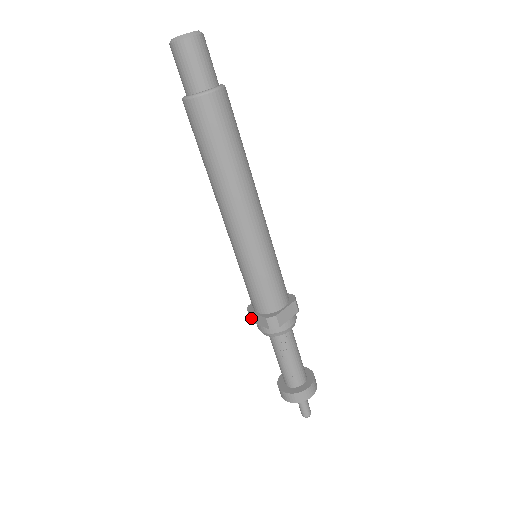
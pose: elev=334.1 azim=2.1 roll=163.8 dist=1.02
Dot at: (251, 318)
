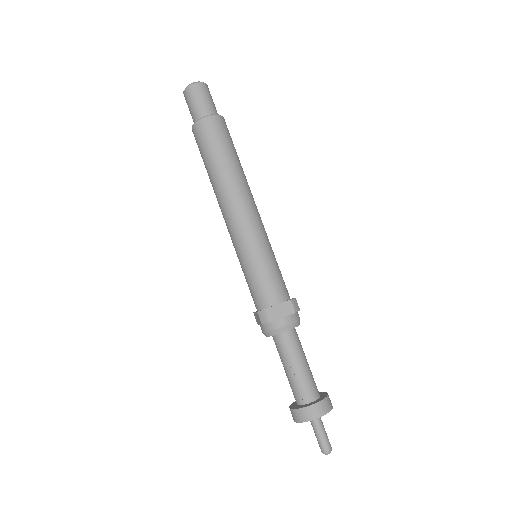
Dot at: (256, 319)
